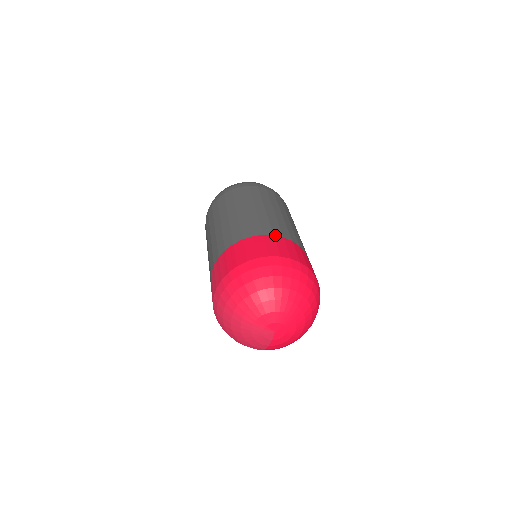
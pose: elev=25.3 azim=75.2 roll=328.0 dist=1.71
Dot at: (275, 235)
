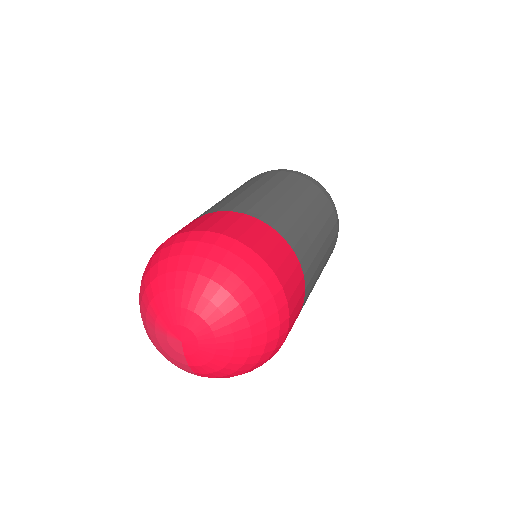
Dot at: (233, 211)
